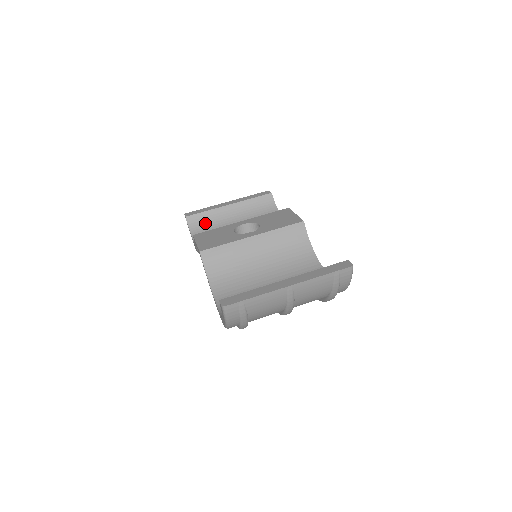
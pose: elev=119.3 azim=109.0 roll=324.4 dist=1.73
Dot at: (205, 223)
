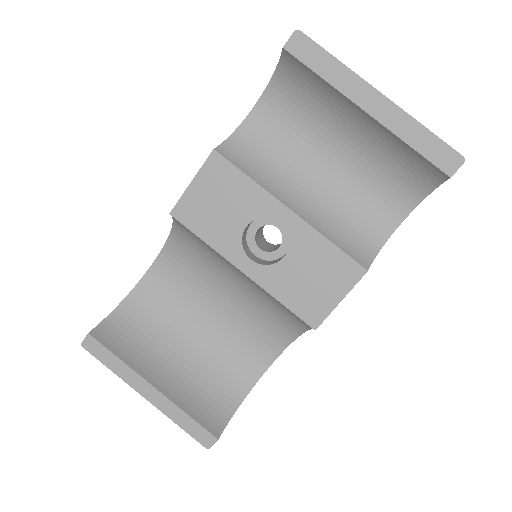
Dot at: (305, 88)
